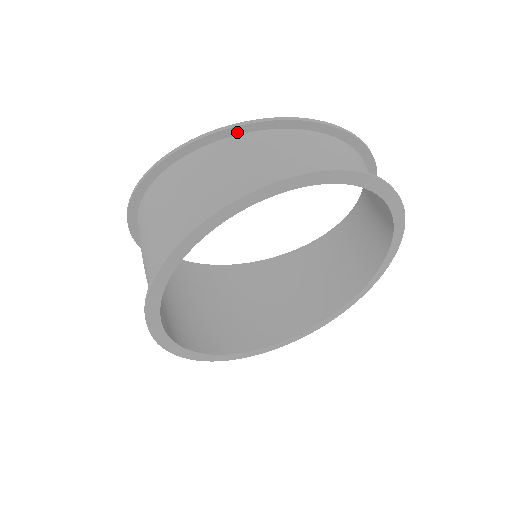
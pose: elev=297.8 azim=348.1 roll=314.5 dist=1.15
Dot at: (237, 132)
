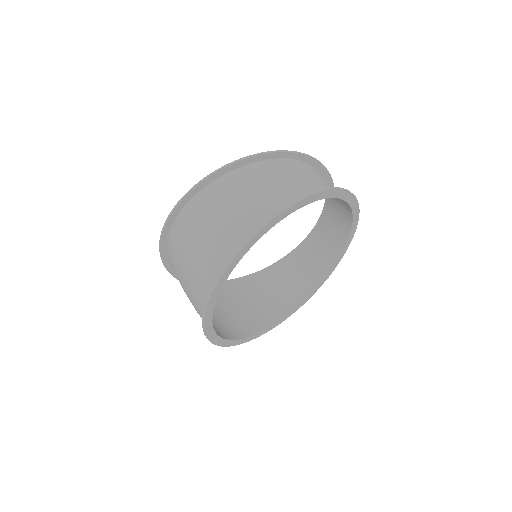
Dot at: (304, 160)
